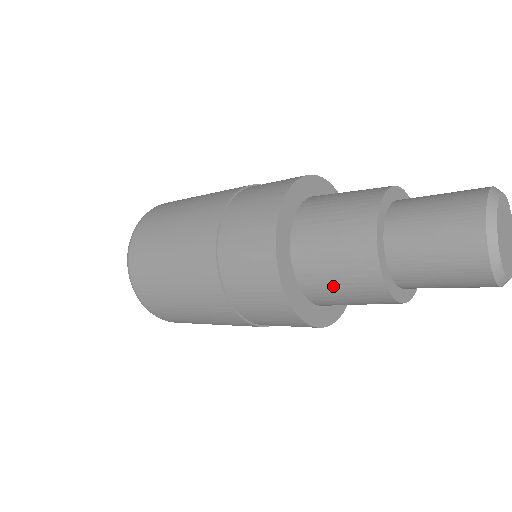
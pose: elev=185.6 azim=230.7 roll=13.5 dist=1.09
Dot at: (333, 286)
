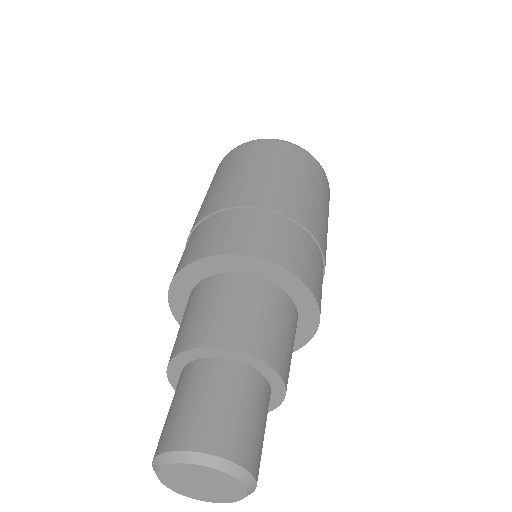
Dot at: occluded
